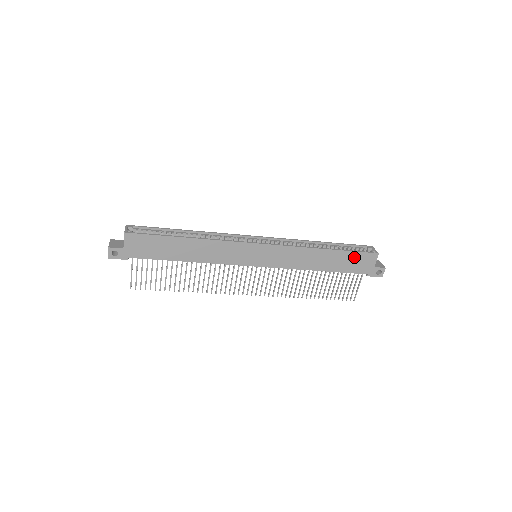
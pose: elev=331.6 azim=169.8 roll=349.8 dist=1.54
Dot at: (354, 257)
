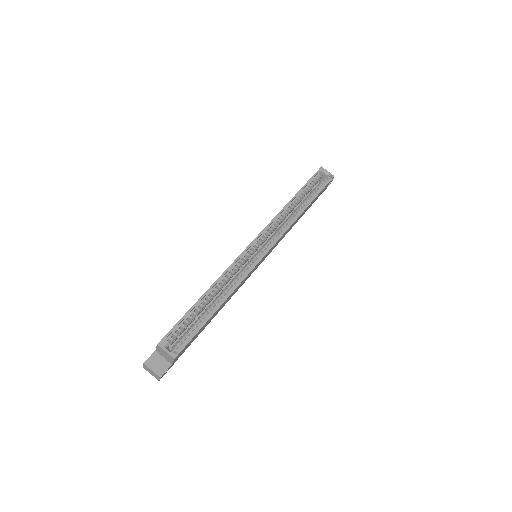
Dot at: occluded
